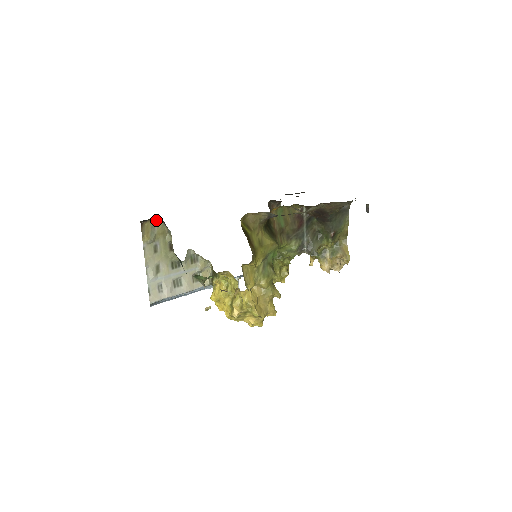
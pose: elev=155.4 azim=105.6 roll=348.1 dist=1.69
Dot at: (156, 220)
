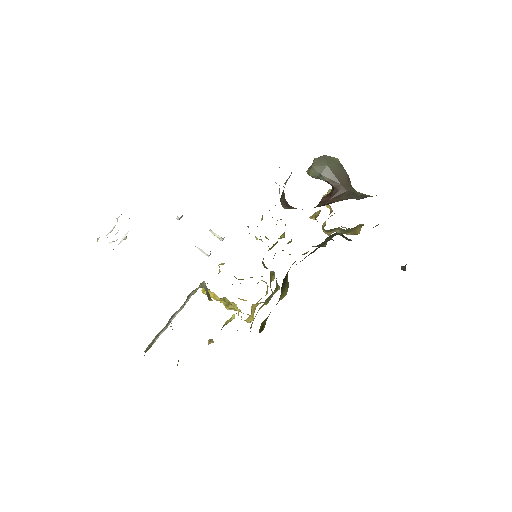
Dot at: occluded
